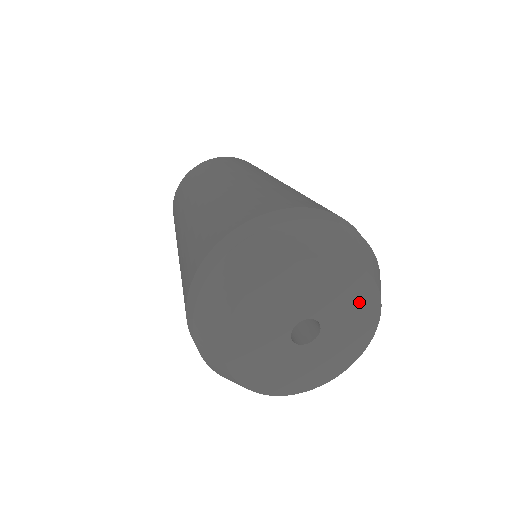
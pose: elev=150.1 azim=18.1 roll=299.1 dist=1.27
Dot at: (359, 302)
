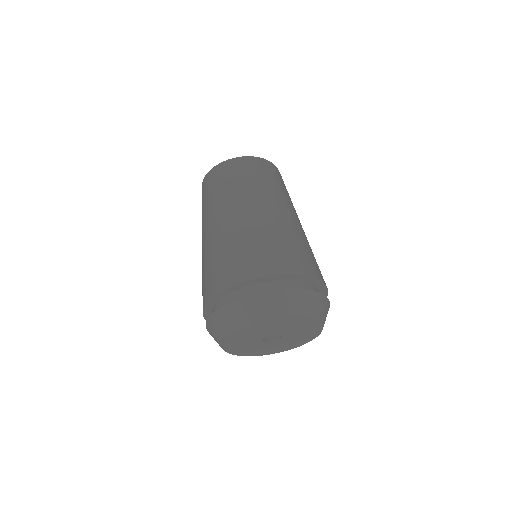
Dot at: (293, 323)
